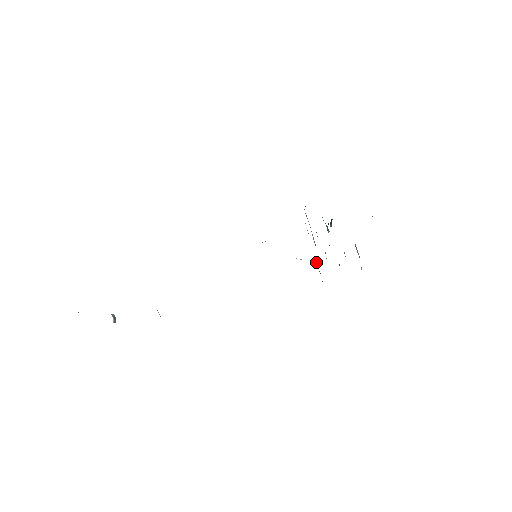
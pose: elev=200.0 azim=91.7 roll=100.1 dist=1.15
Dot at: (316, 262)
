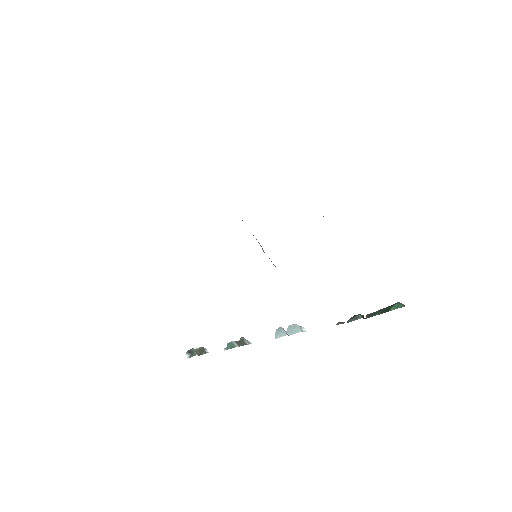
Dot at: occluded
